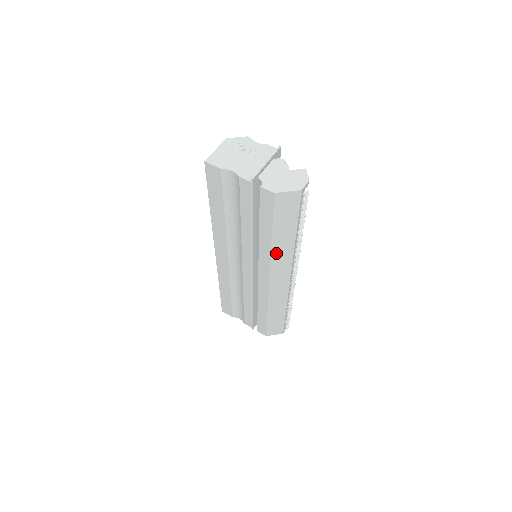
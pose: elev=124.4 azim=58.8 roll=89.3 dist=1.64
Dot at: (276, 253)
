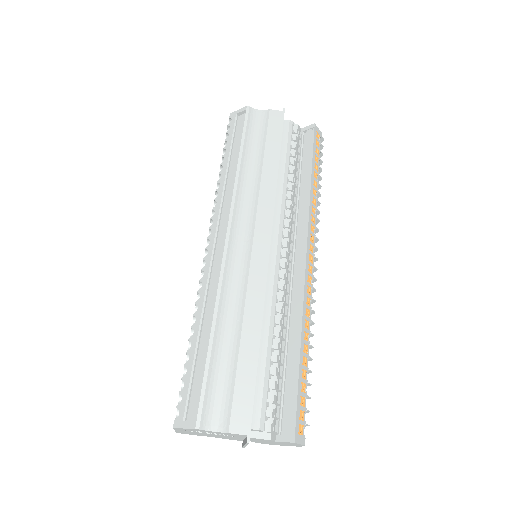
Dot at: occluded
